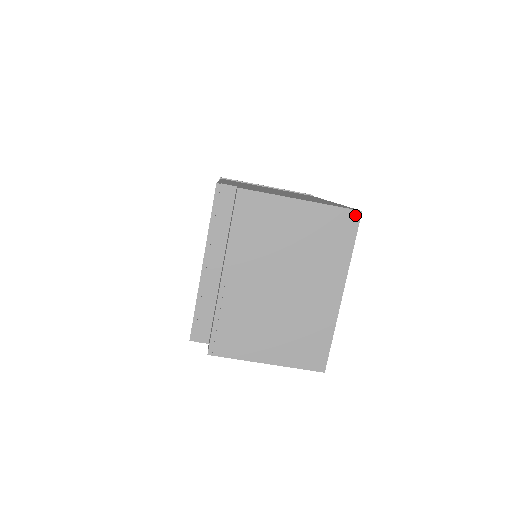
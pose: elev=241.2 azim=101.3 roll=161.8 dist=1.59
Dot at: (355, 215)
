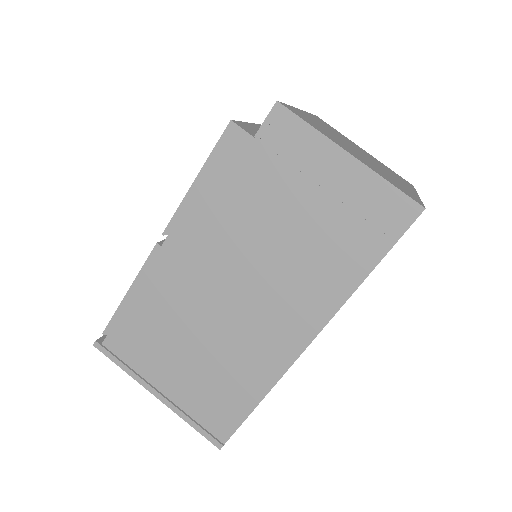
Dot at: (409, 183)
